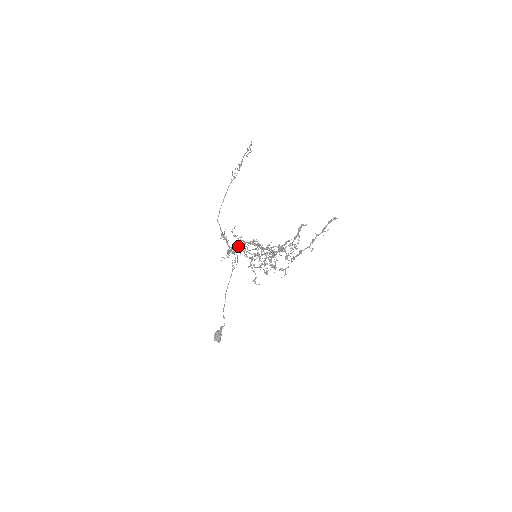
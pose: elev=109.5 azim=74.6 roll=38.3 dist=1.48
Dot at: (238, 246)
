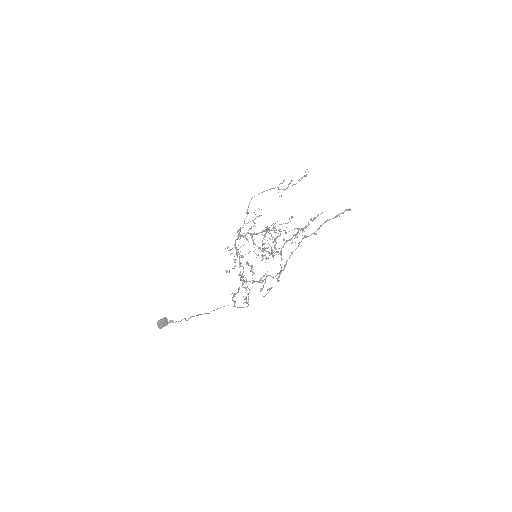
Dot at: occluded
